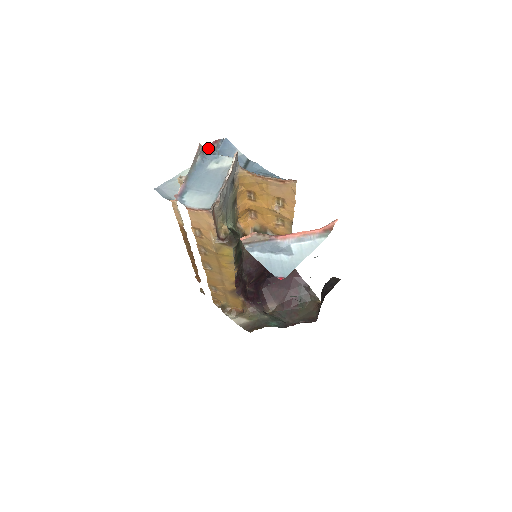
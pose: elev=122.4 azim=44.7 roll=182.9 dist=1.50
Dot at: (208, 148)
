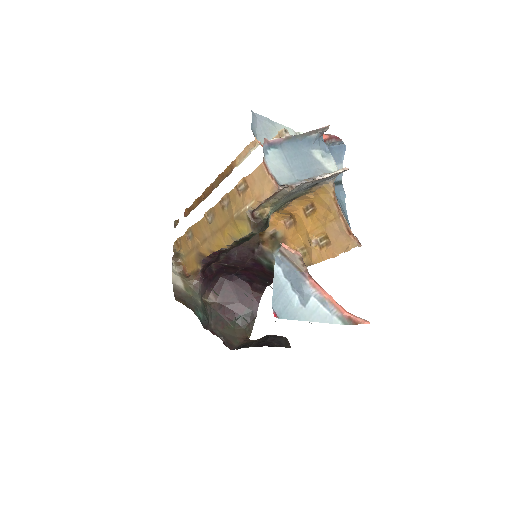
Dot at: (327, 135)
